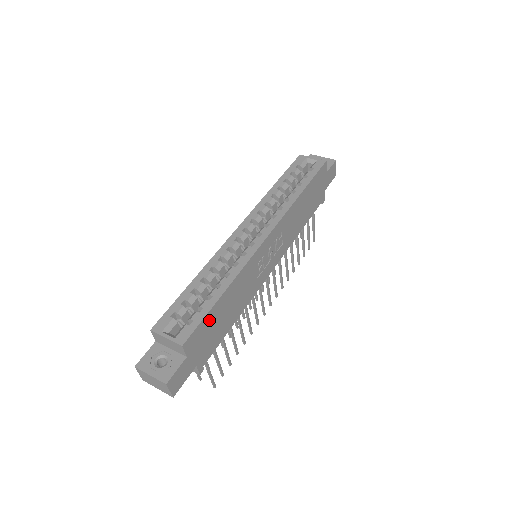
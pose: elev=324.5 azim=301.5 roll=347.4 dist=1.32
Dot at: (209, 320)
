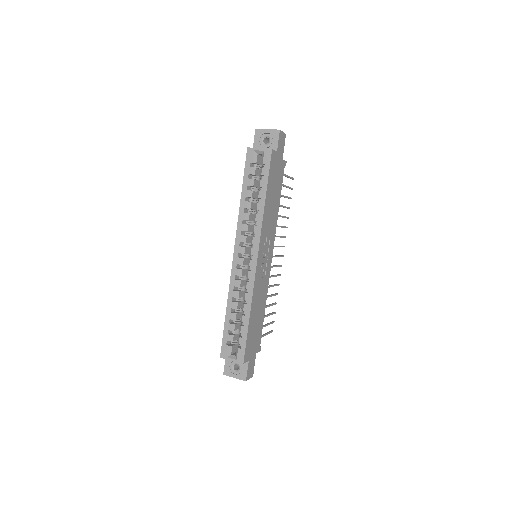
Dot at: (250, 336)
